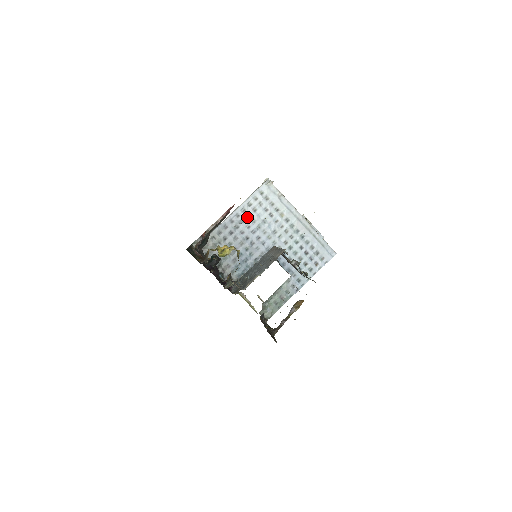
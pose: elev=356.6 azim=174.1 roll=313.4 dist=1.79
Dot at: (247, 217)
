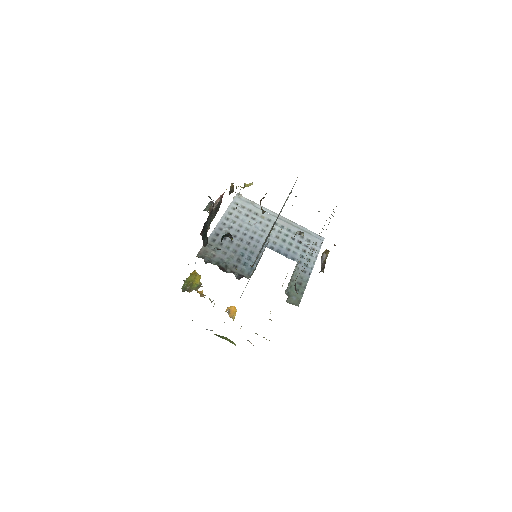
Dot at: (233, 223)
